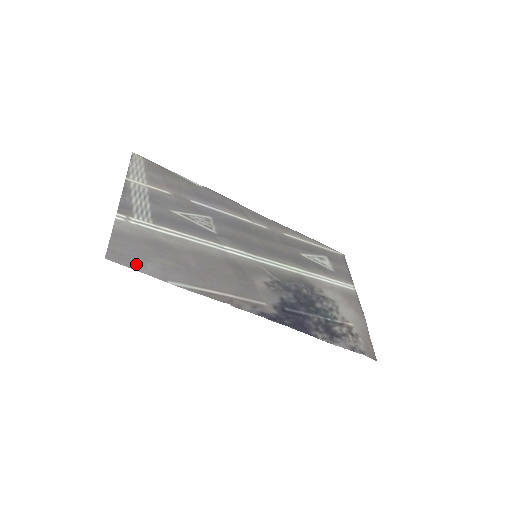
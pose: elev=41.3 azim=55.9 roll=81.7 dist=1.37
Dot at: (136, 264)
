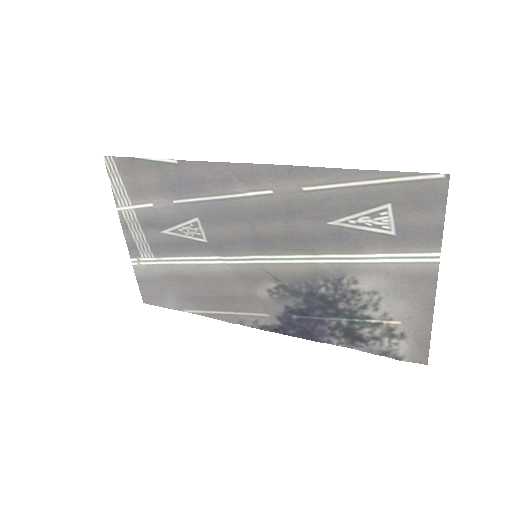
Dot at: (160, 302)
